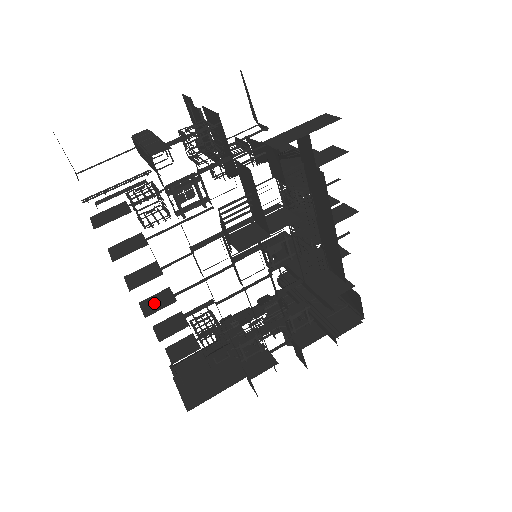
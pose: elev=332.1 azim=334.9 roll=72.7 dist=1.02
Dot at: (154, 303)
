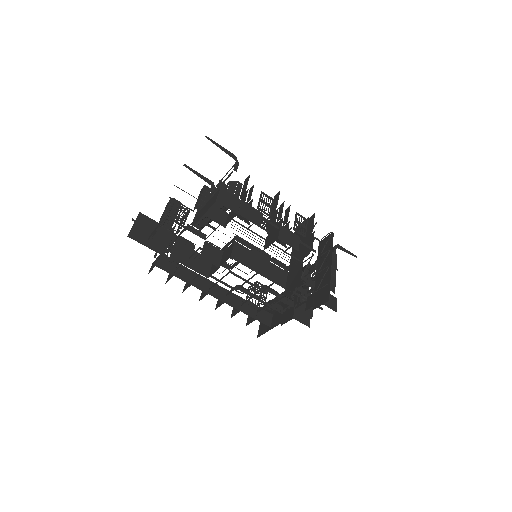
Dot at: (204, 292)
